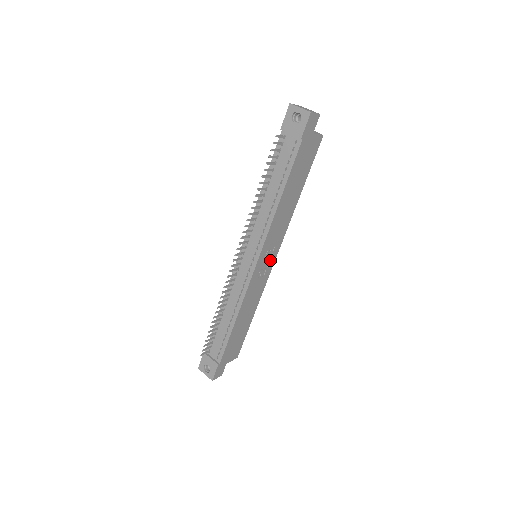
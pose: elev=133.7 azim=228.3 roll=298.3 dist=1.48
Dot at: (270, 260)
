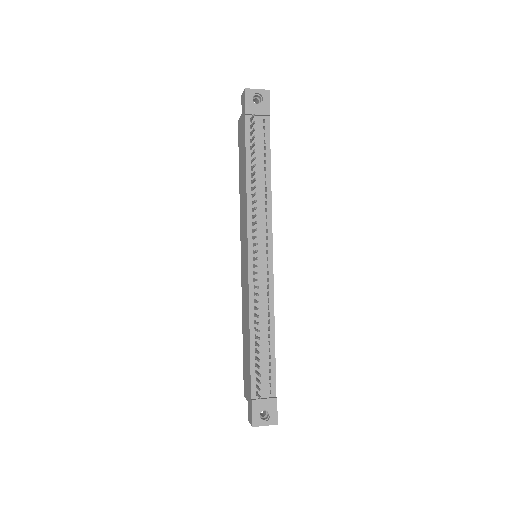
Dot at: occluded
